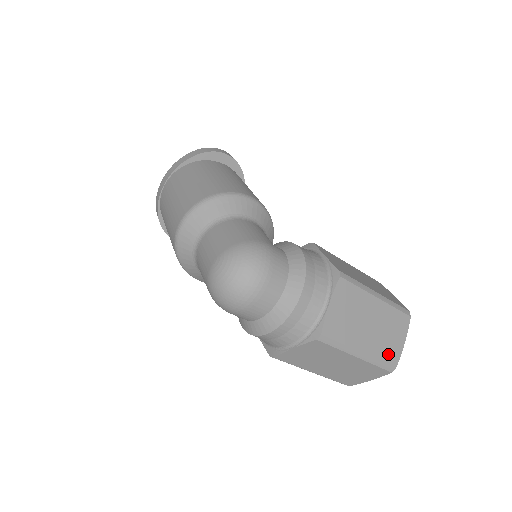
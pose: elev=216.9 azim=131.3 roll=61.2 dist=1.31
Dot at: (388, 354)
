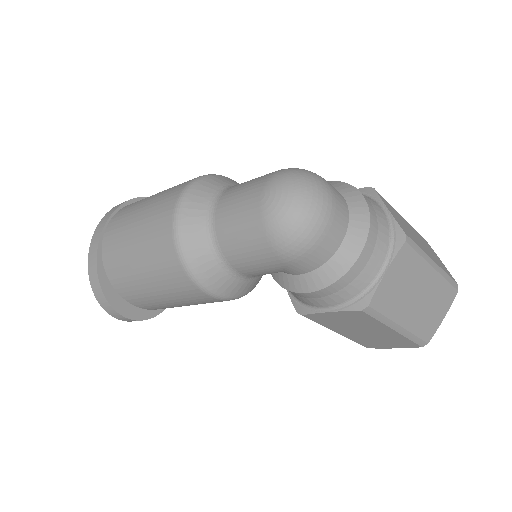
Dot at: (445, 270)
